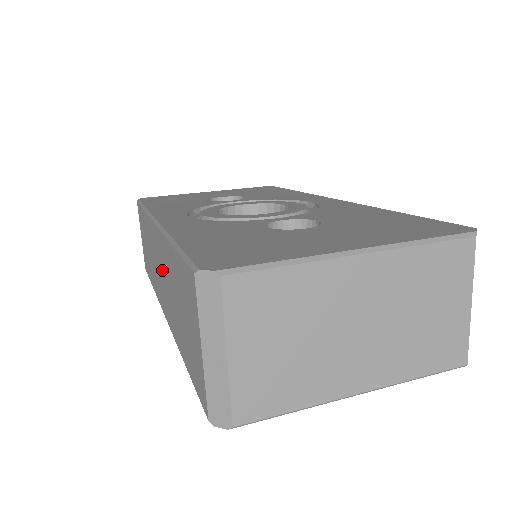
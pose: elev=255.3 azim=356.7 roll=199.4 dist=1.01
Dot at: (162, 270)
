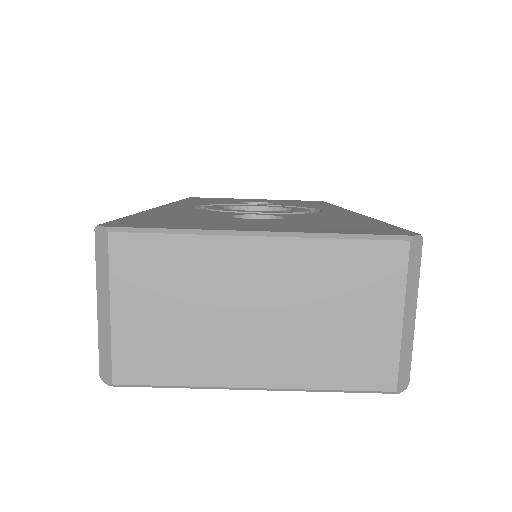
Dot at: occluded
